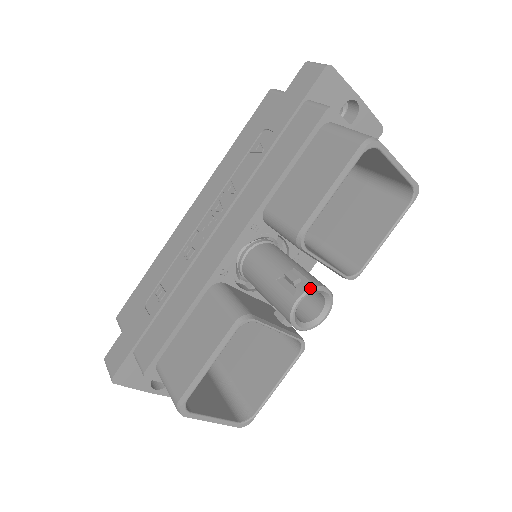
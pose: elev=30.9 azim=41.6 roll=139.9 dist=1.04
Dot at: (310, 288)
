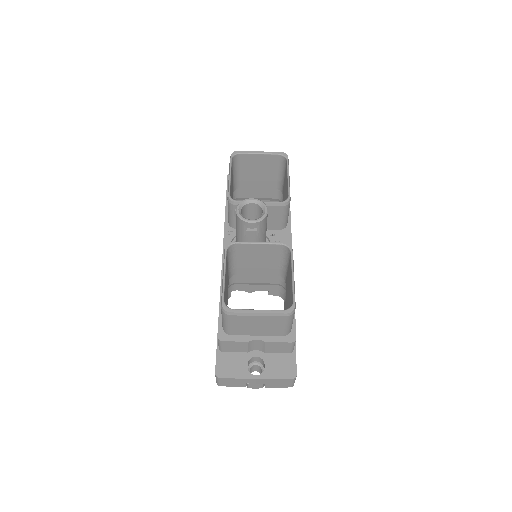
Dot at: (240, 202)
